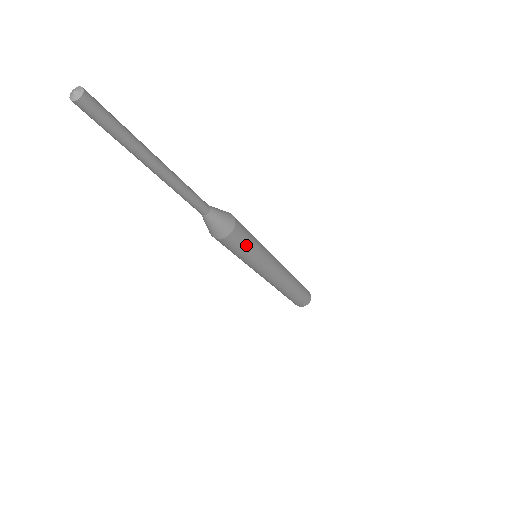
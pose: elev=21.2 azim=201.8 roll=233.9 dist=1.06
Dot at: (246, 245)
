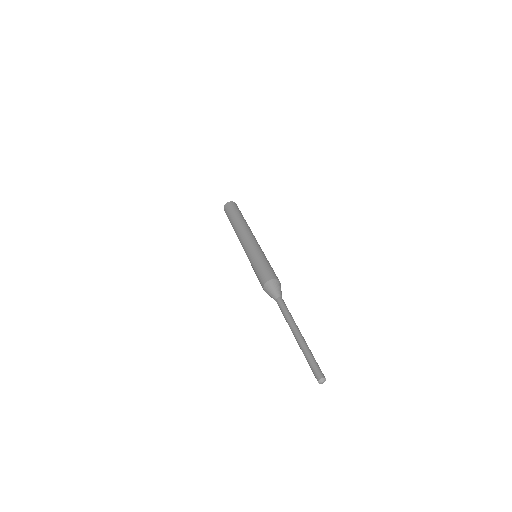
Dot at: occluded
